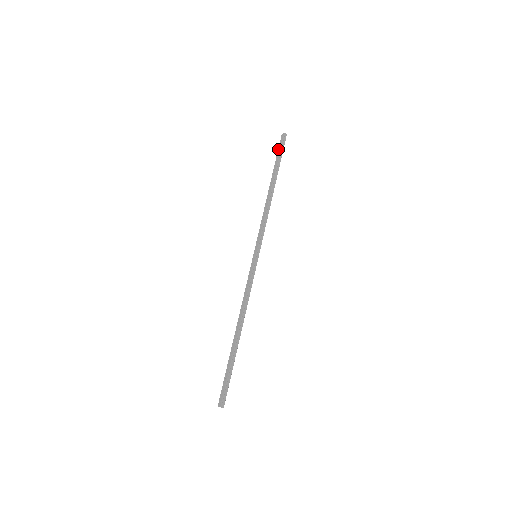
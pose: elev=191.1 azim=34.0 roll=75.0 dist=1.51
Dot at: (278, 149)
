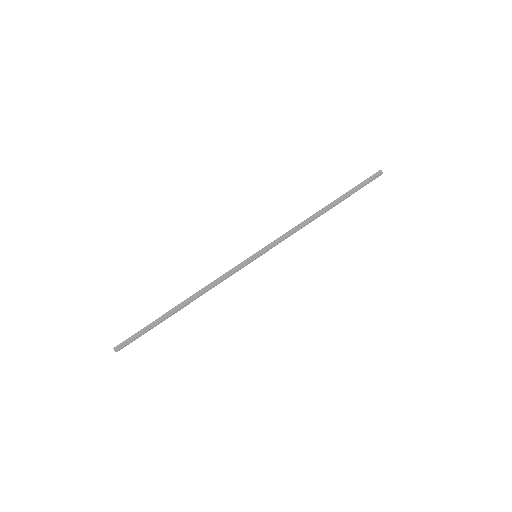
Dot at: (363, 182)
